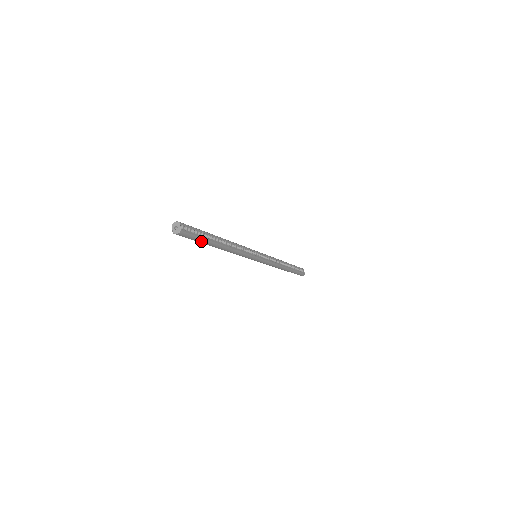
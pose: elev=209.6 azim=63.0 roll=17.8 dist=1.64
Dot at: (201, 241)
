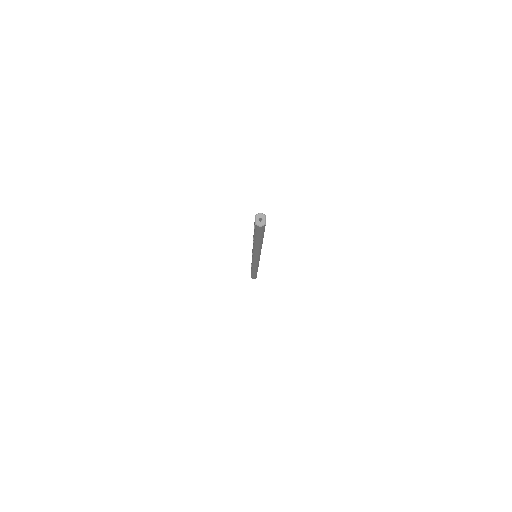
Dot at: (260, 236)
